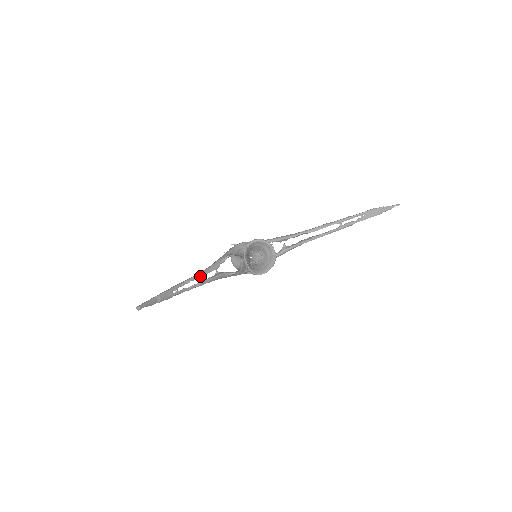
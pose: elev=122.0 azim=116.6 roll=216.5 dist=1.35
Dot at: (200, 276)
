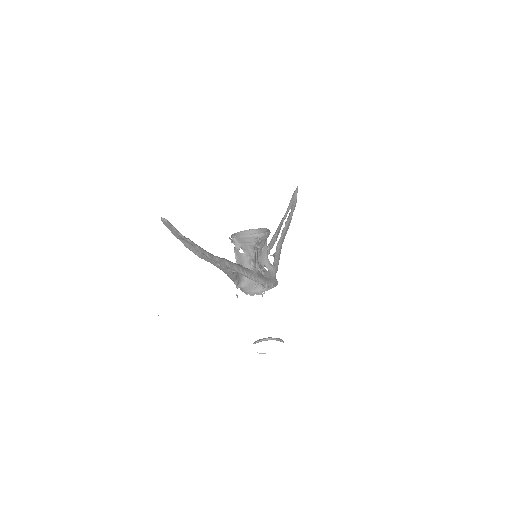
Dot at: occluded
